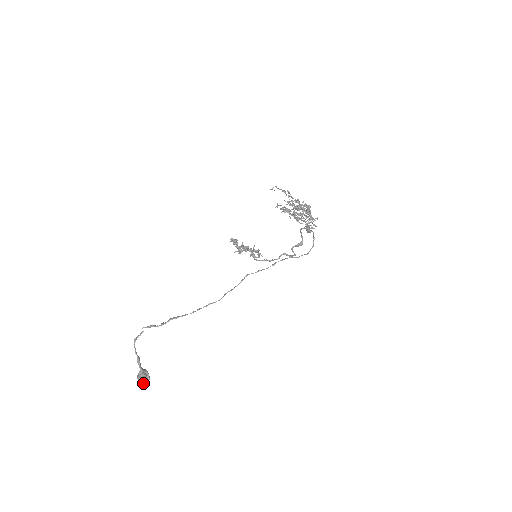
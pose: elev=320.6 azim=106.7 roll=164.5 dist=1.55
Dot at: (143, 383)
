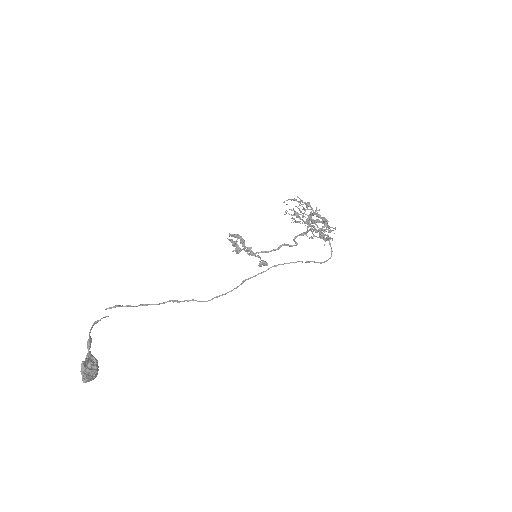
Dot at: (84, 365)
